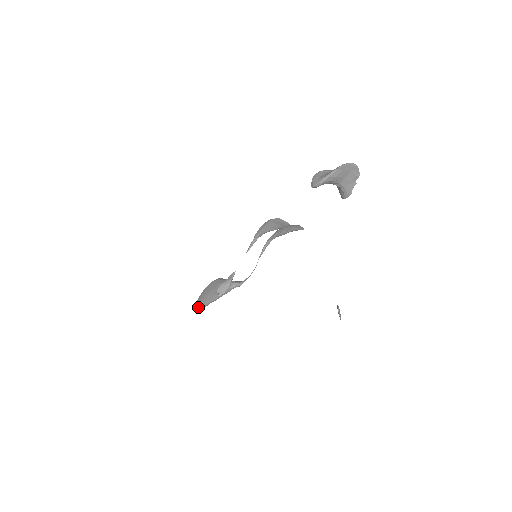
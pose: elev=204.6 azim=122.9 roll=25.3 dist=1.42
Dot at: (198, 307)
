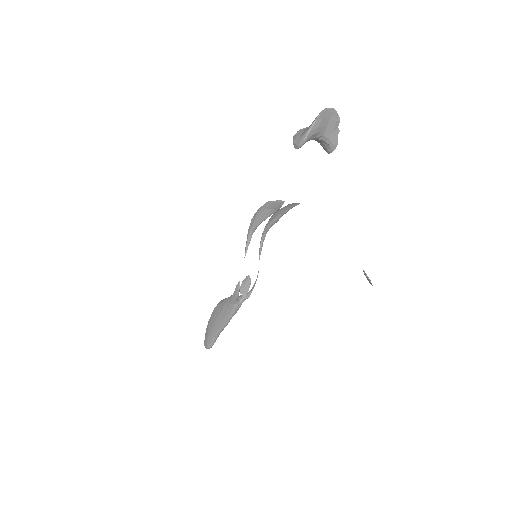
Dot at: (209, 342)
